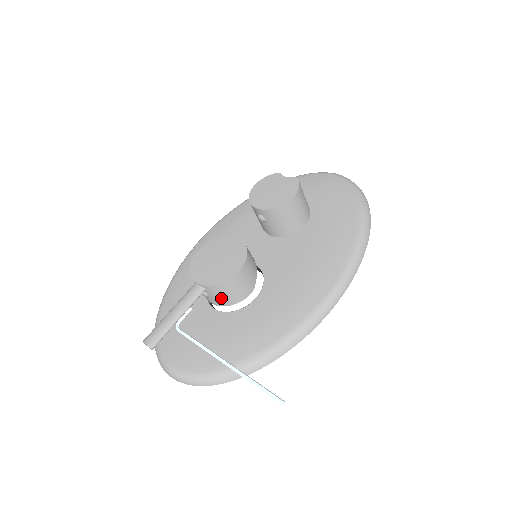
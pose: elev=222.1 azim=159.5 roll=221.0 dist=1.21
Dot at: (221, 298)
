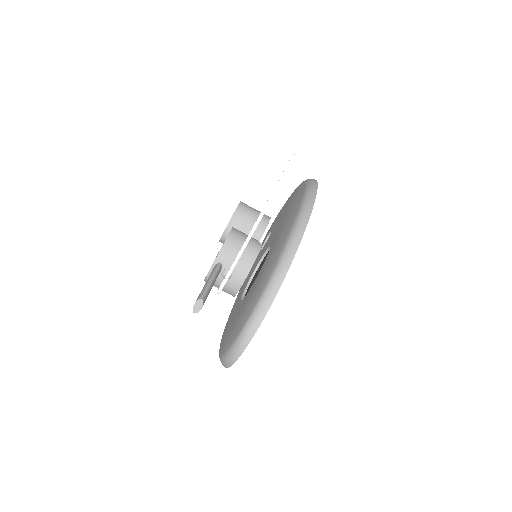
Dot at: (239, 260)
